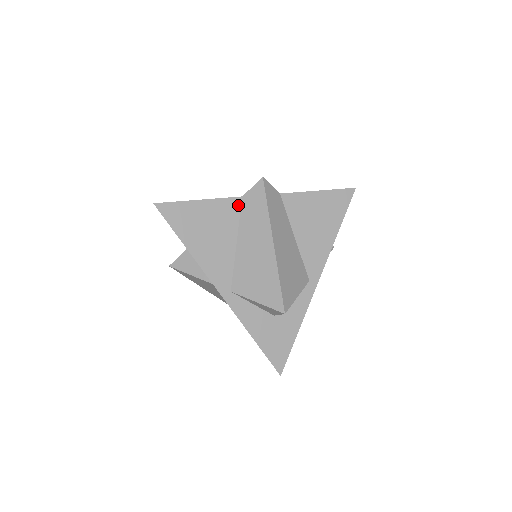
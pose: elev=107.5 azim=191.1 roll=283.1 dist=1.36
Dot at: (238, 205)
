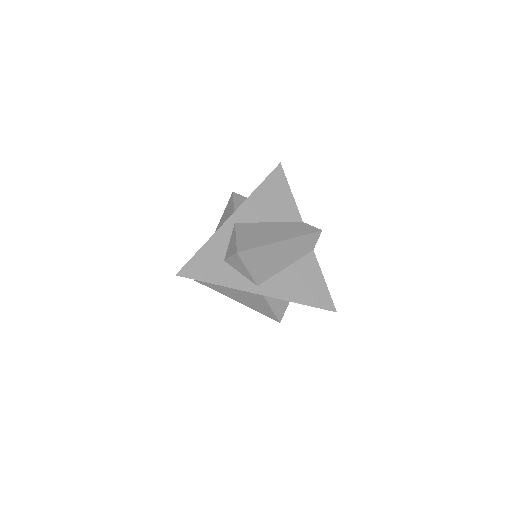
Dot at: (296, 220)
